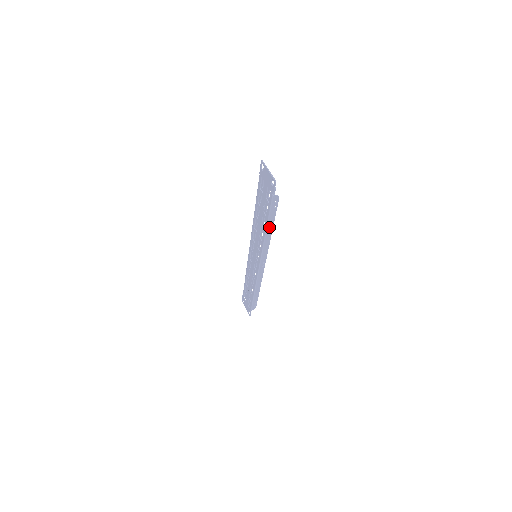
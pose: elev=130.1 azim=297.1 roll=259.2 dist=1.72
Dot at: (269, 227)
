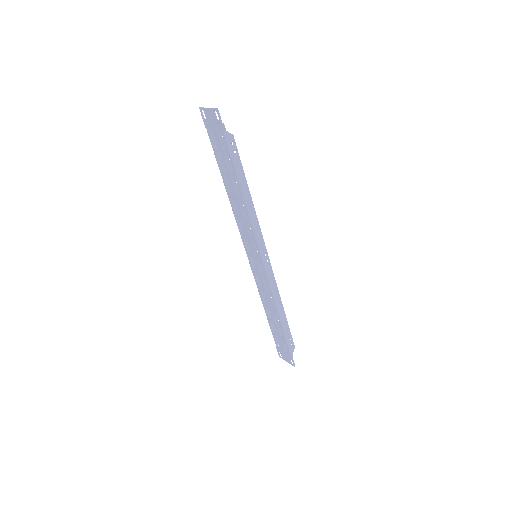
Dot at: (244, 188)
